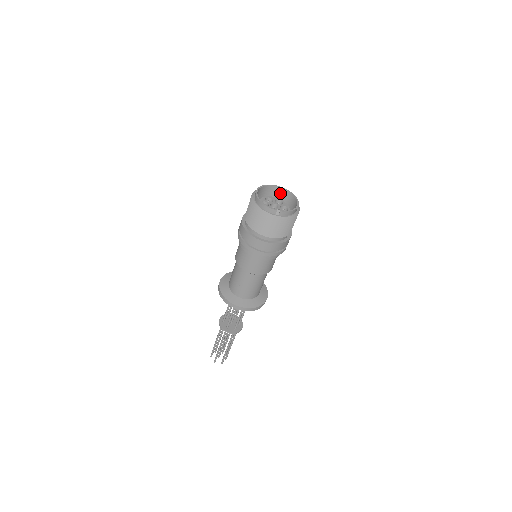
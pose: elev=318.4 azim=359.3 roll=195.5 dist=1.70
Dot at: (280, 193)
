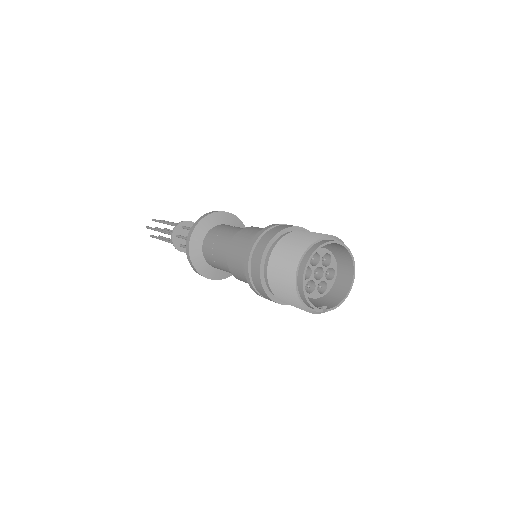
Dot at: (334, 244)
